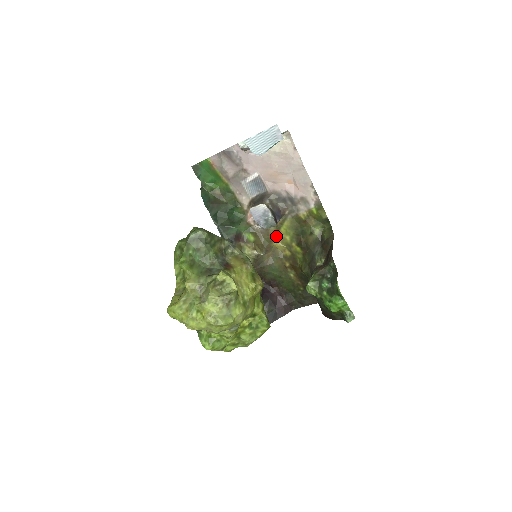
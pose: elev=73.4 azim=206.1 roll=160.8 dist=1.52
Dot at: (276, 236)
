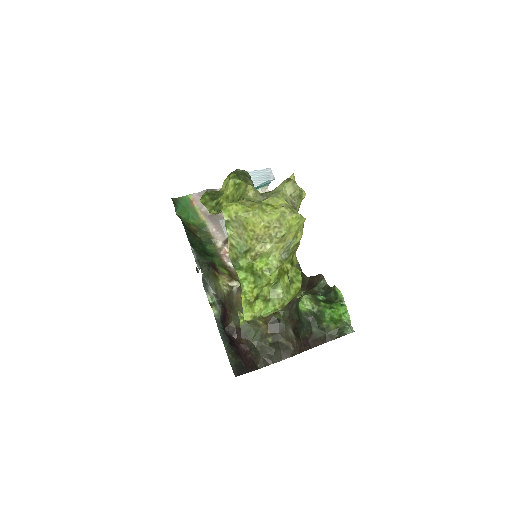
Dot at: occluded
